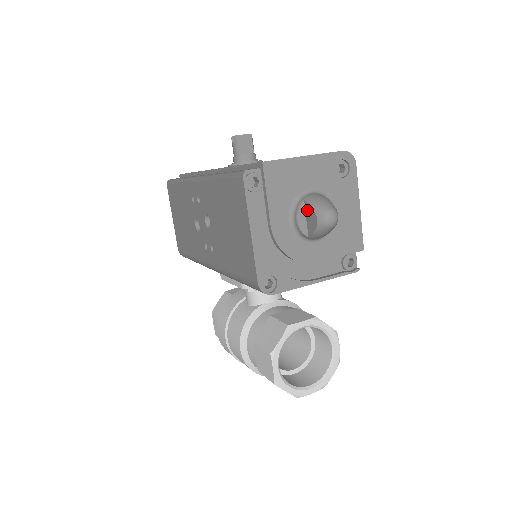
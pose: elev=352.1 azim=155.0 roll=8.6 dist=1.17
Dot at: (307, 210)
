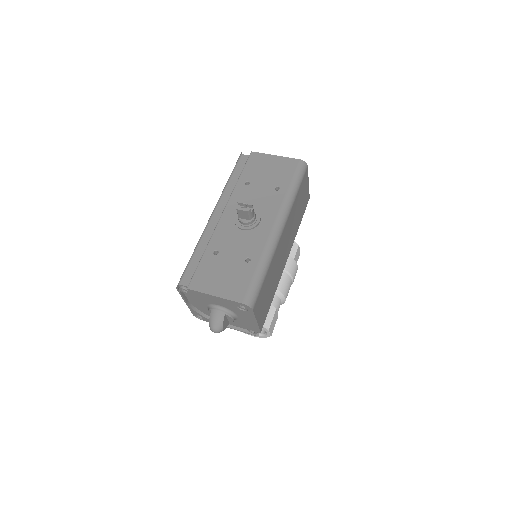
Dot at: occluded
